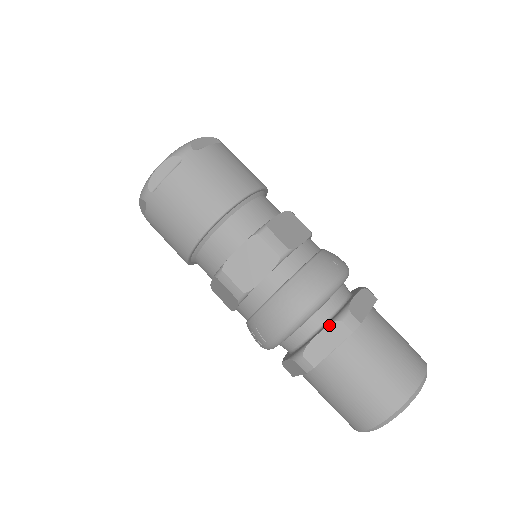
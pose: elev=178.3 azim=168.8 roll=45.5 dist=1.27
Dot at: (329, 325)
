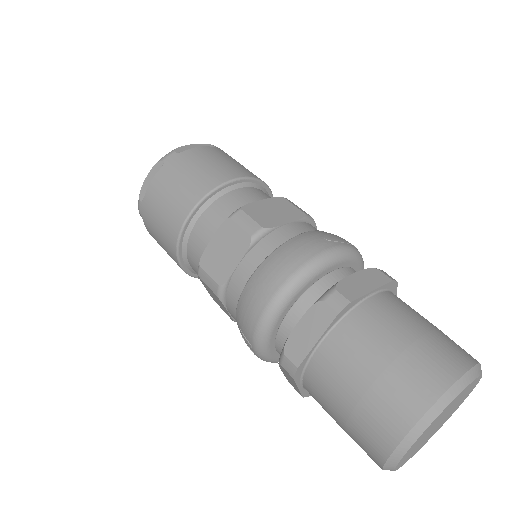
Dot at: (309, 308)
